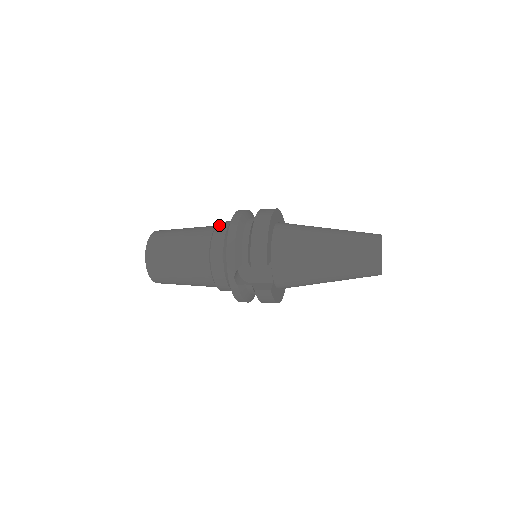
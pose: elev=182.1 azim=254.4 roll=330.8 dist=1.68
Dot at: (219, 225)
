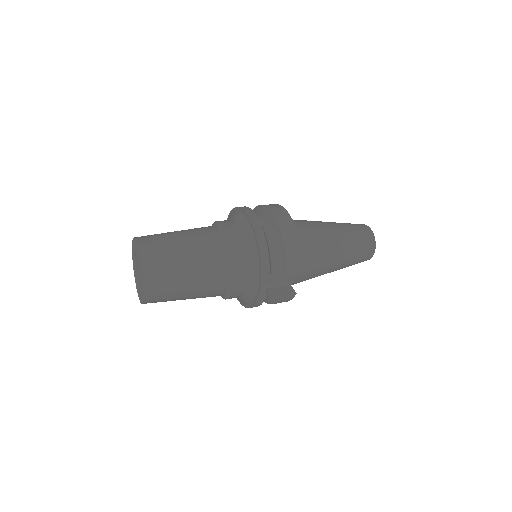
Dot at: (228, 229)
